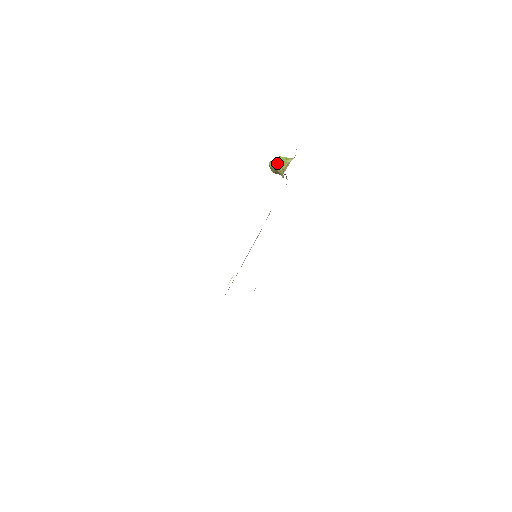
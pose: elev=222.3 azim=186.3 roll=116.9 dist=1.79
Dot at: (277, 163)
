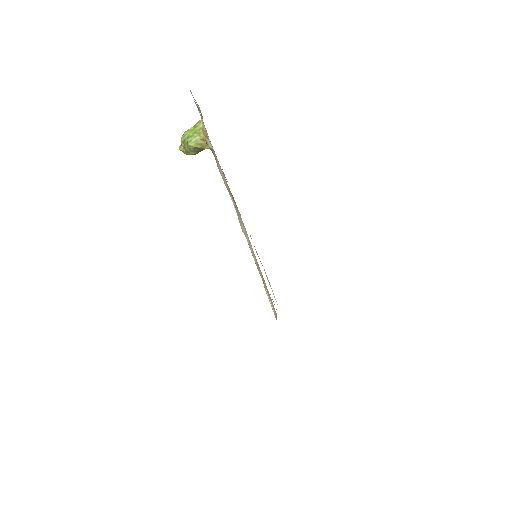
Dot at: (189, 140)
